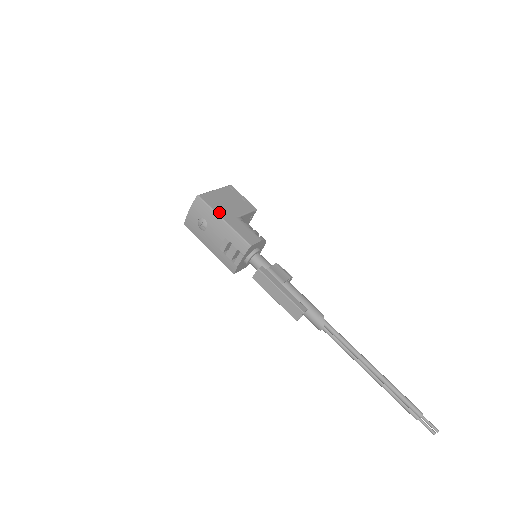
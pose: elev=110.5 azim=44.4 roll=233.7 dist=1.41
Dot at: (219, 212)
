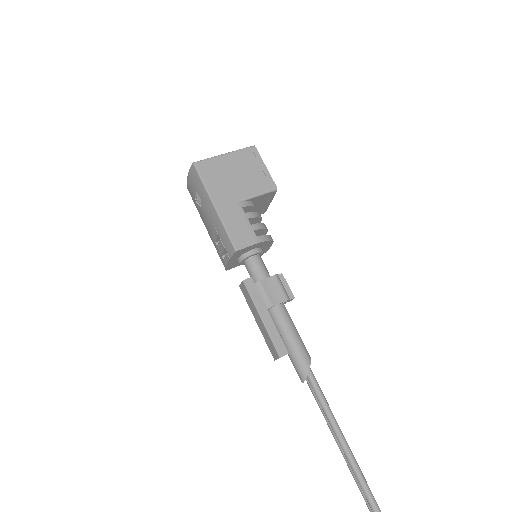
Dot at: (213, 192)
